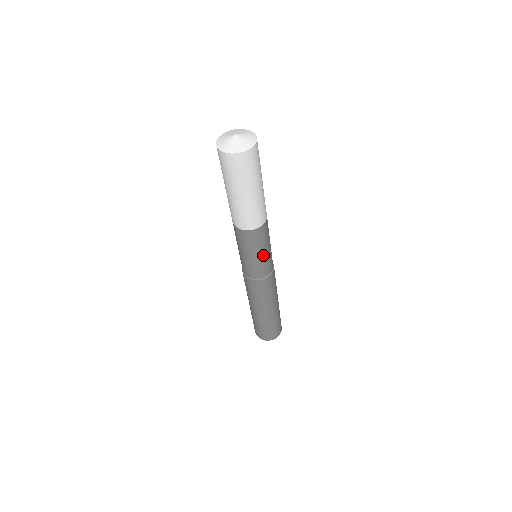
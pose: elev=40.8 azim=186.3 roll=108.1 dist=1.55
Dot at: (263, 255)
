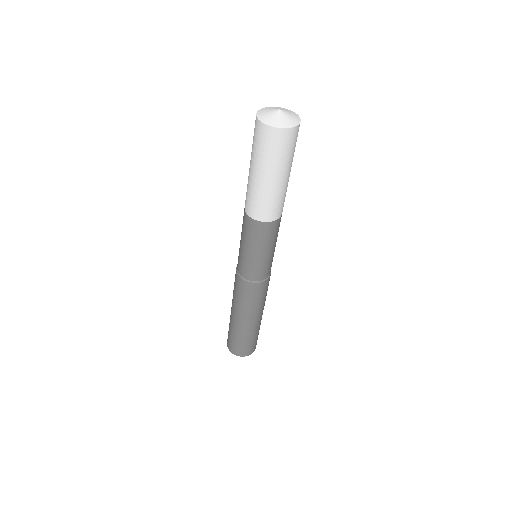
Dot at: (255, 255)
